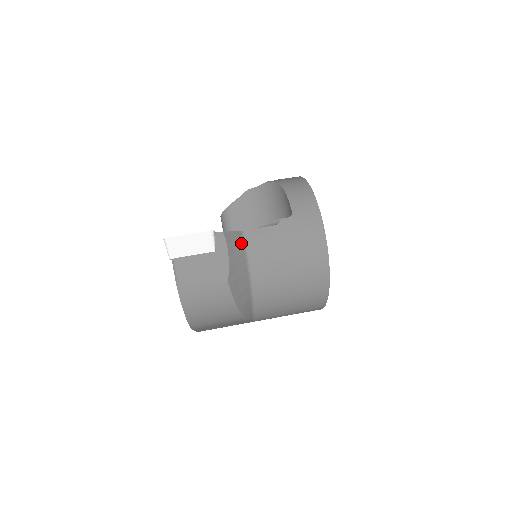
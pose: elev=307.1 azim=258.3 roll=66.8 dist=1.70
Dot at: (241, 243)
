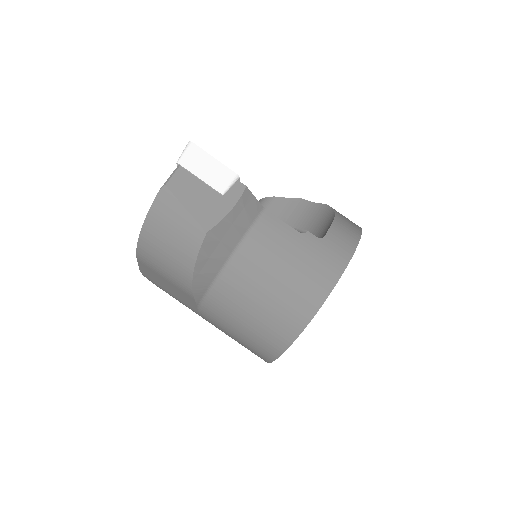
Dot at: (253, 216)
